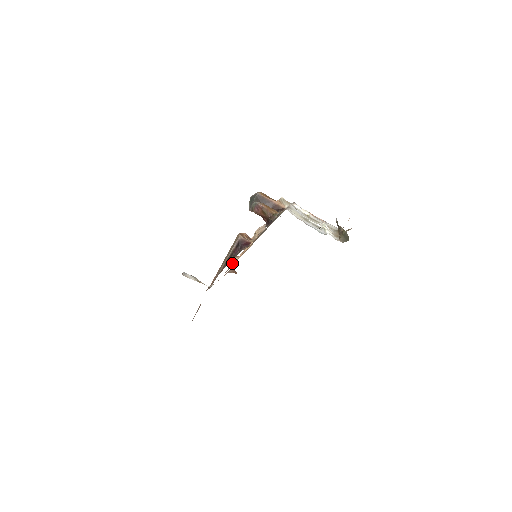
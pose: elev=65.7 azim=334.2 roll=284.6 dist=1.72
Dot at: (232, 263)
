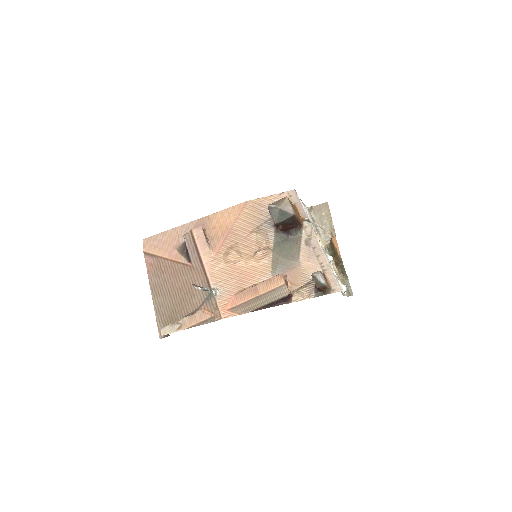
Dot at: (235, 264)
